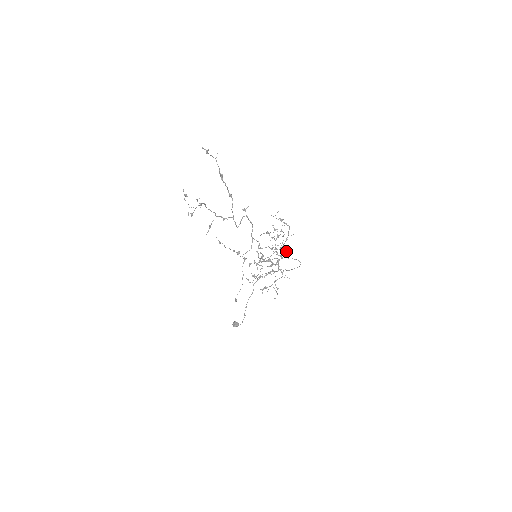
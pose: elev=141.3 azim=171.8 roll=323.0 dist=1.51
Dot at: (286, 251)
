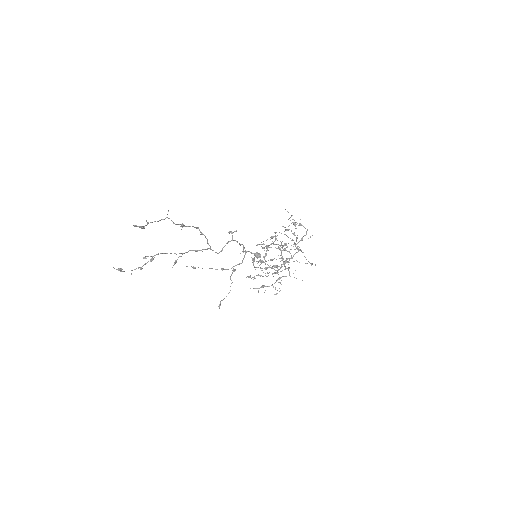
Dot at: (300, 250)
